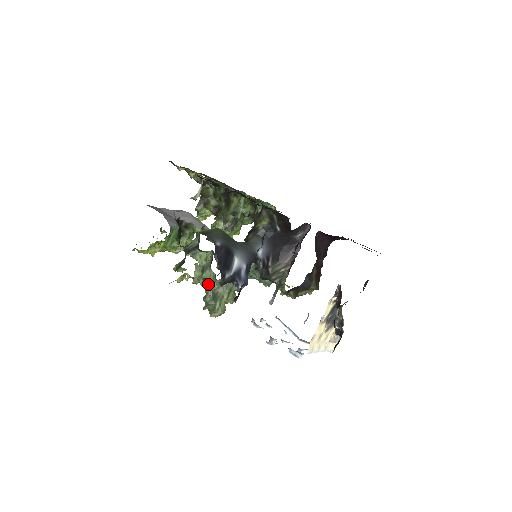
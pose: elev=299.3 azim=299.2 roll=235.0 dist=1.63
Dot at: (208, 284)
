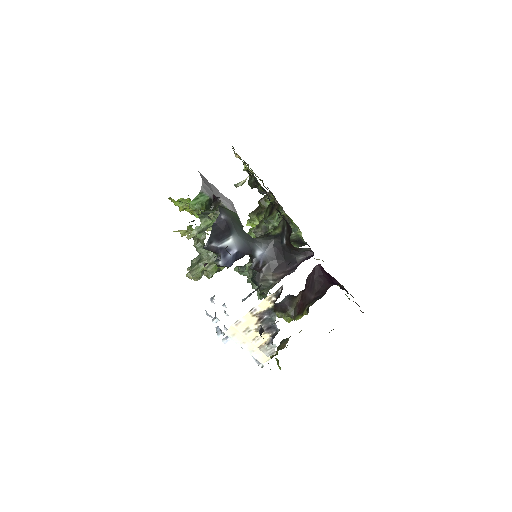
Dot at: (198, 245)
